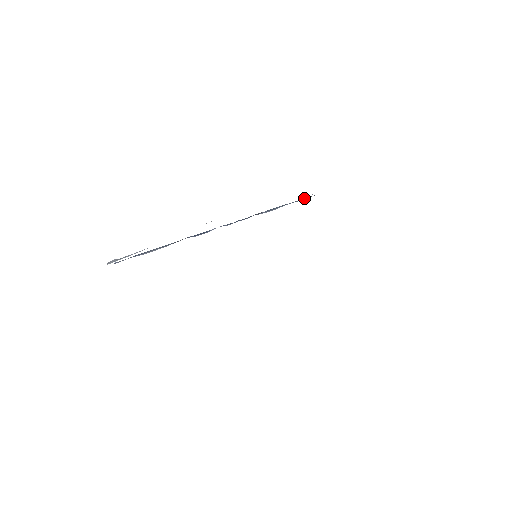
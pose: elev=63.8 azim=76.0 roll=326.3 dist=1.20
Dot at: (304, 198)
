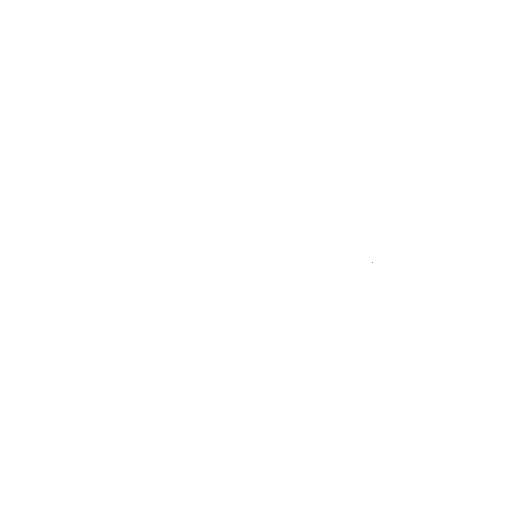
Dot at: occluded
